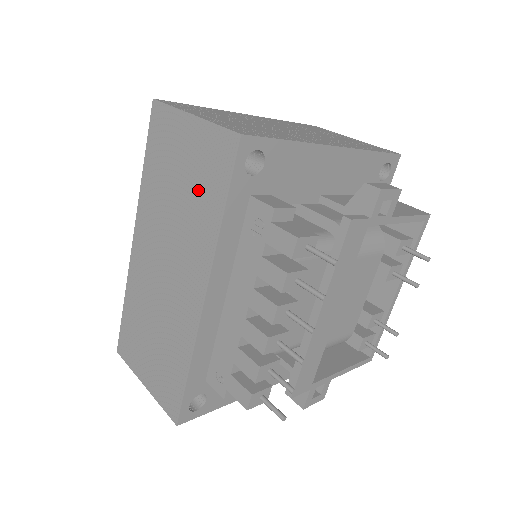
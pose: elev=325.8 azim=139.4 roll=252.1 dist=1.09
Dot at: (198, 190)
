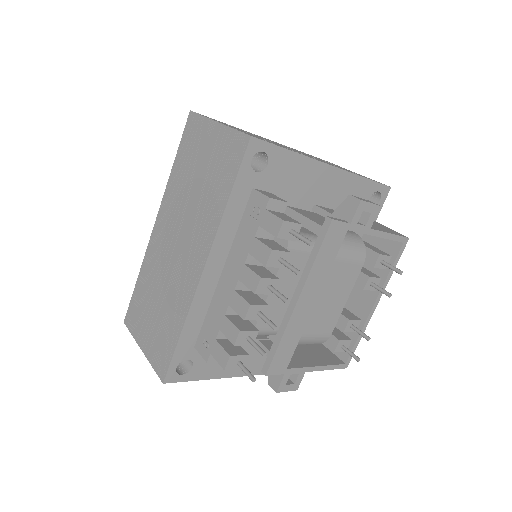
Dot at: (212, 180)
